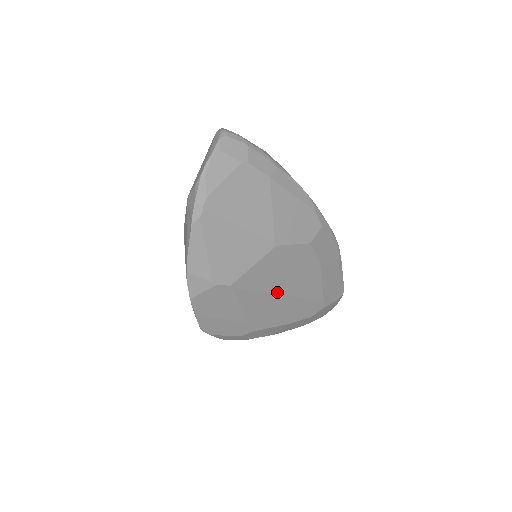
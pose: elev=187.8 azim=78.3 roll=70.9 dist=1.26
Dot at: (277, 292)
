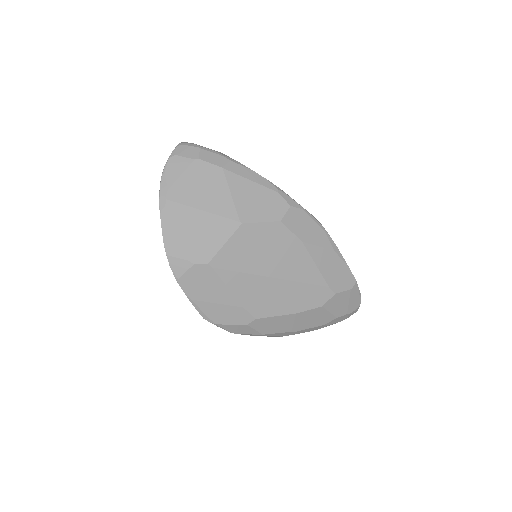
Dot at: (264, 273)
